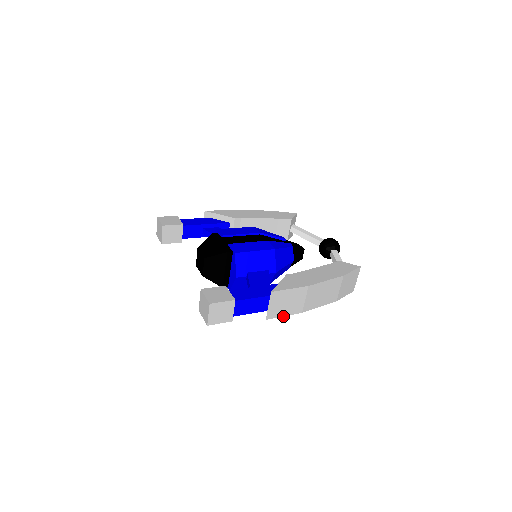
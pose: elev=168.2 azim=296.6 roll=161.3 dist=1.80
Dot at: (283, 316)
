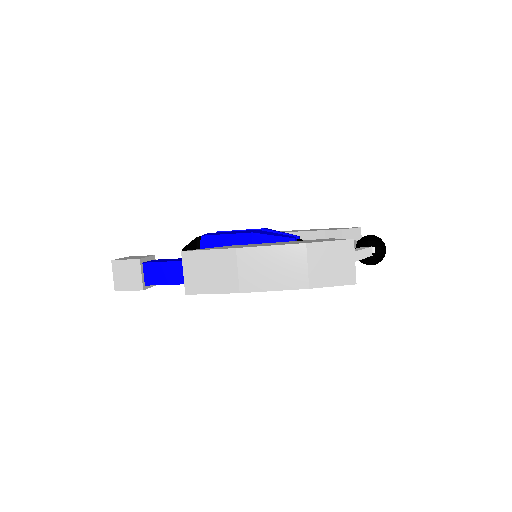
Dot at: (211, 293)
